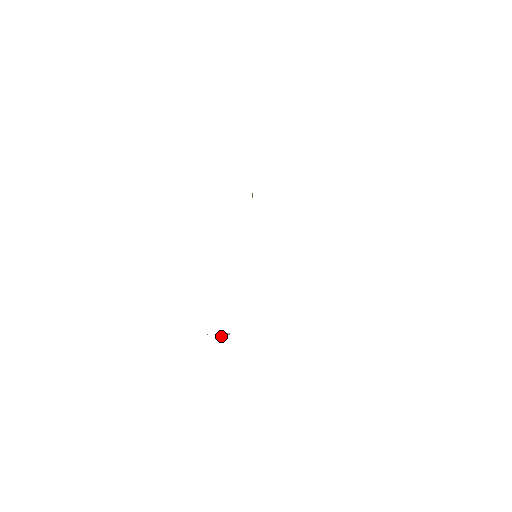
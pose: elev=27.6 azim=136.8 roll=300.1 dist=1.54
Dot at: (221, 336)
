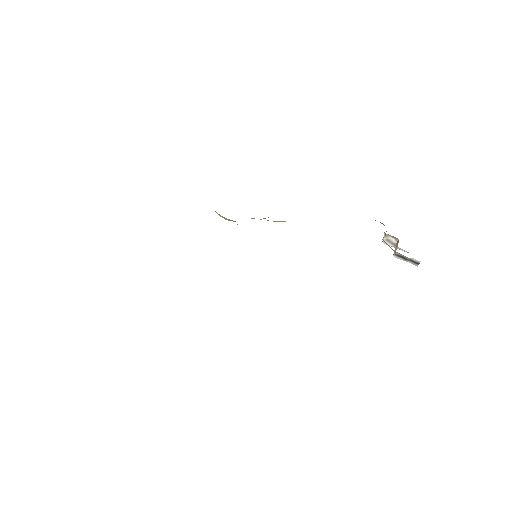
Dot at: occluded
